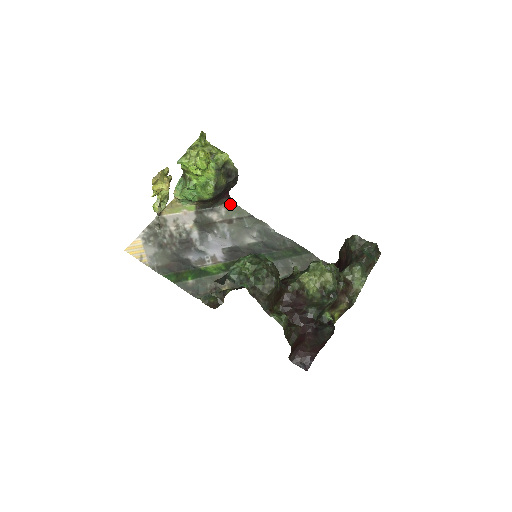
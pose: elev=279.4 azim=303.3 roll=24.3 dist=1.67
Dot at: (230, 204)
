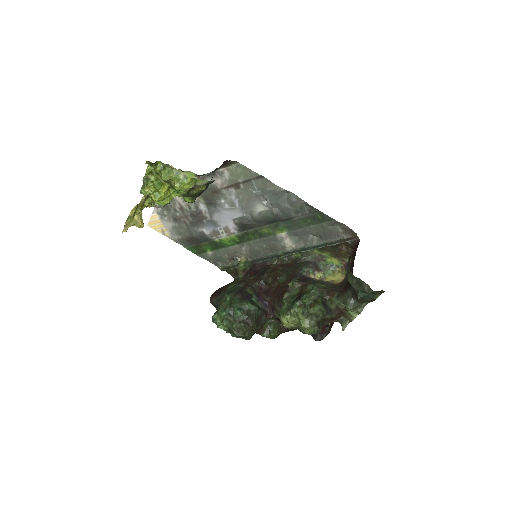
Dot at: (233, 164)
